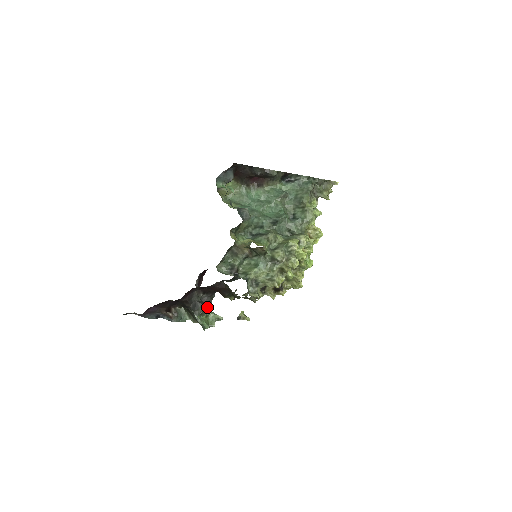
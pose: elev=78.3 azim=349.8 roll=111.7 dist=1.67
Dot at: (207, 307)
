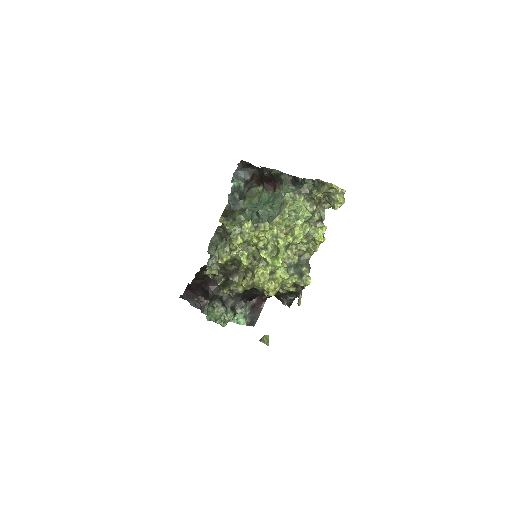
Dot at: (216, 300)
